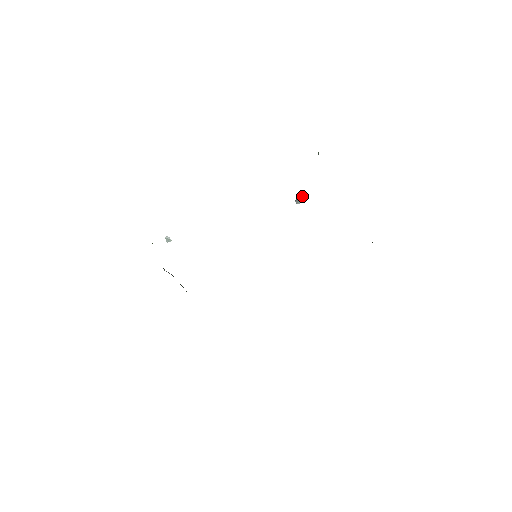
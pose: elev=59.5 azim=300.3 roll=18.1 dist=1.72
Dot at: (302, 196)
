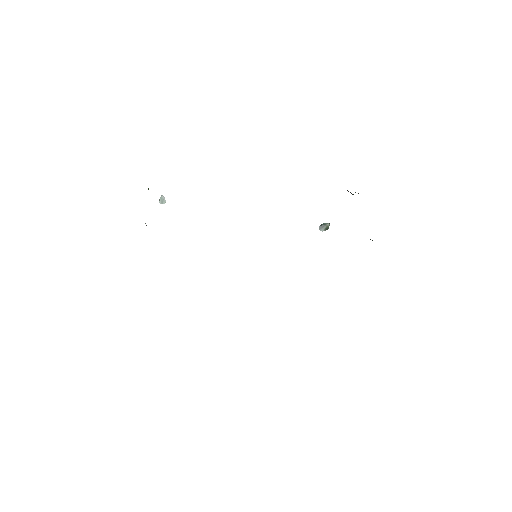
Dot at: (329, 224)
